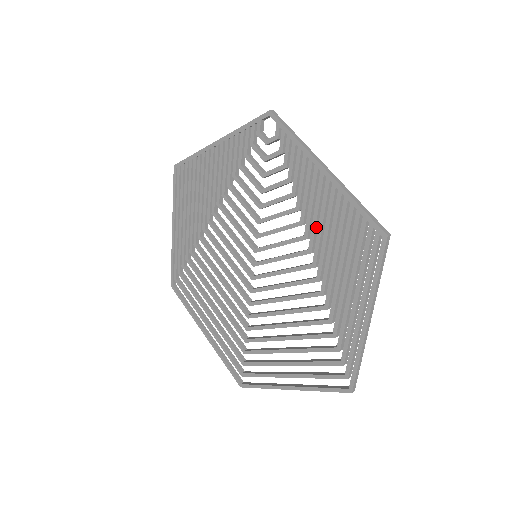
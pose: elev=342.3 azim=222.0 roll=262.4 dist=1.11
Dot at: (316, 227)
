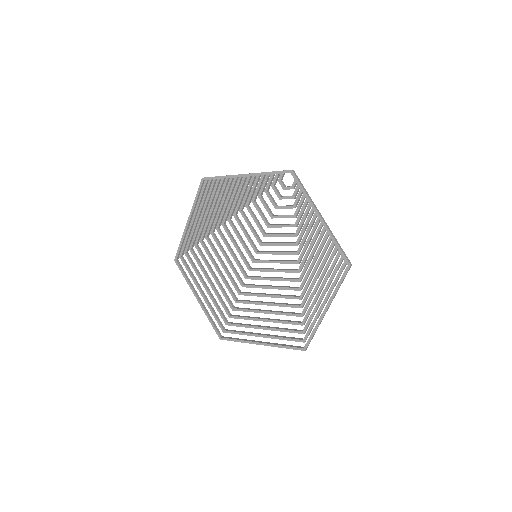
Dot at: (306, 249)
